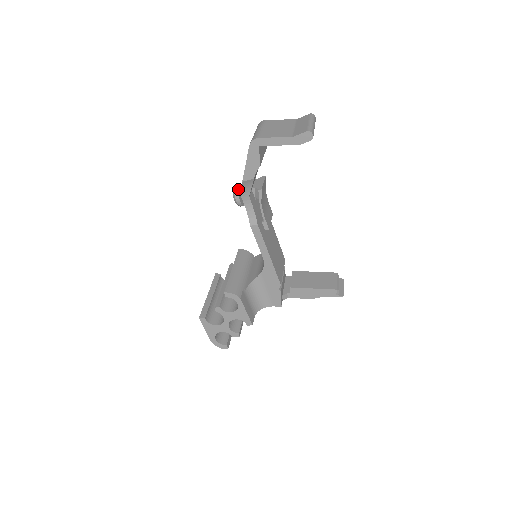
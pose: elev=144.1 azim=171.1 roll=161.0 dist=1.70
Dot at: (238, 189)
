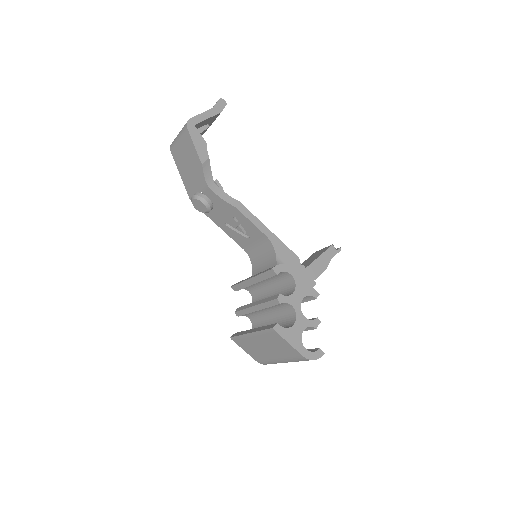
Dot at: (197, 194)
